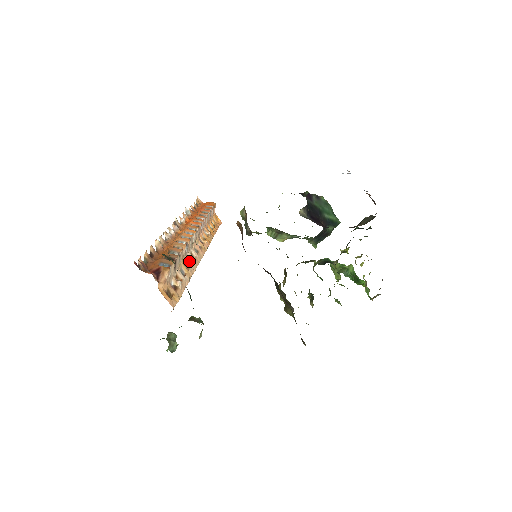
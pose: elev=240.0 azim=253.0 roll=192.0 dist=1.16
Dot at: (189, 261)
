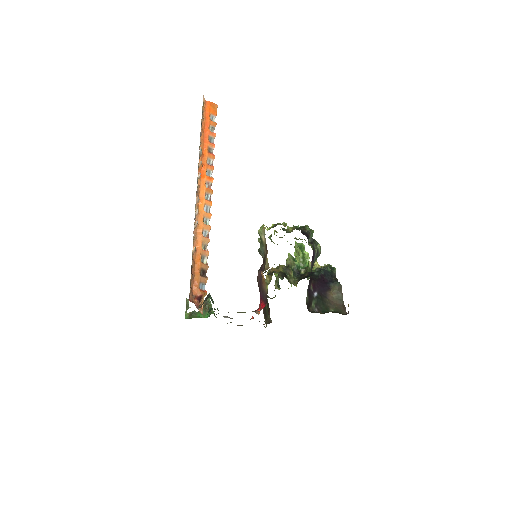
Dot at: occluded
